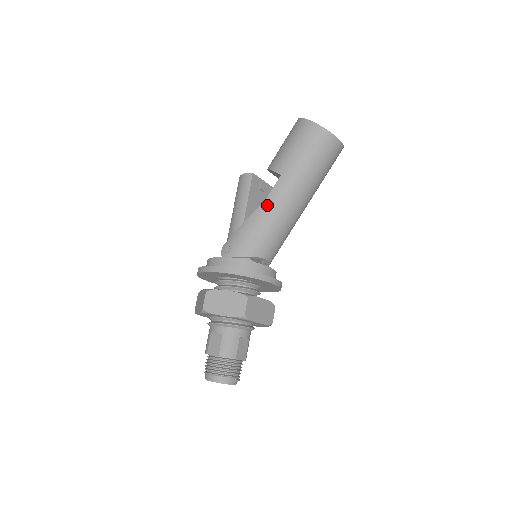
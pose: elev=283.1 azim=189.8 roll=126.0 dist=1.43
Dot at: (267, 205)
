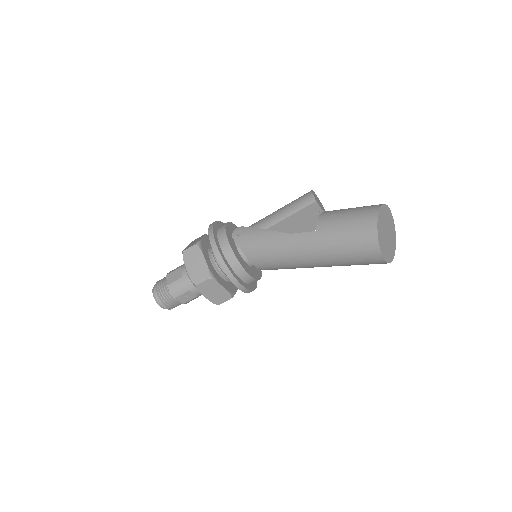
Dot at: (286, 238)
